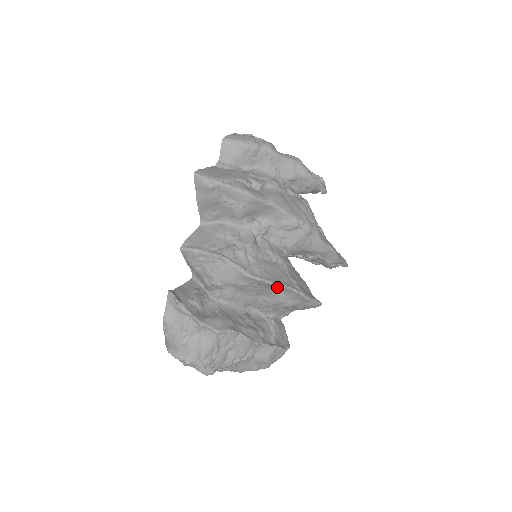
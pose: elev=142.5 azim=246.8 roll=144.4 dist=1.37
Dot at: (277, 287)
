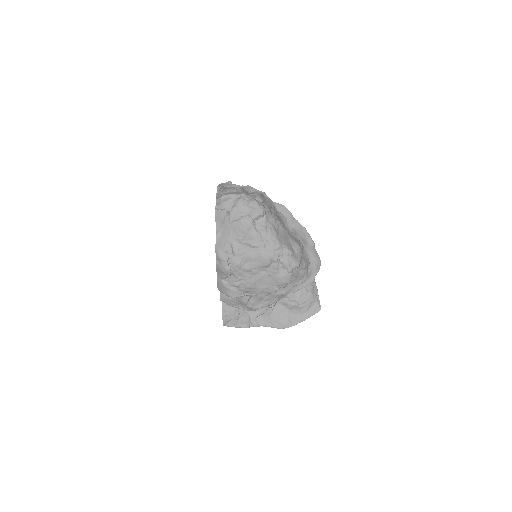
Dot at: (291, 220)
